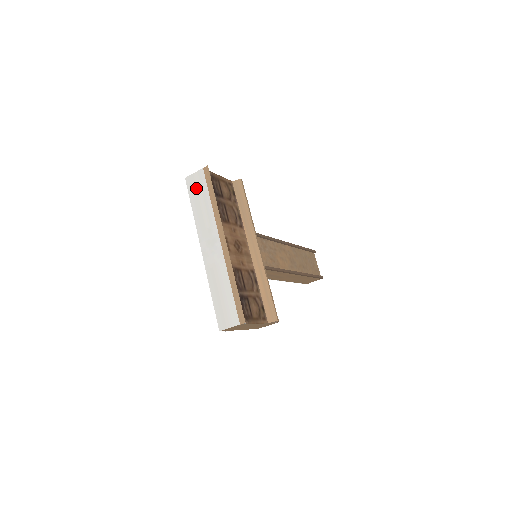
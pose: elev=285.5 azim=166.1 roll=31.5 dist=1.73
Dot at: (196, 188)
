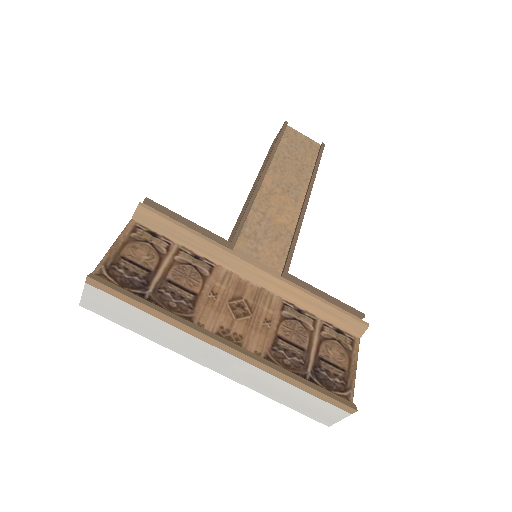
Dot at: (110, 310)
